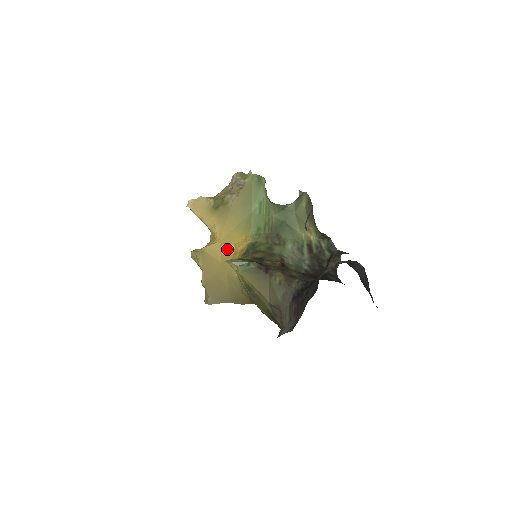
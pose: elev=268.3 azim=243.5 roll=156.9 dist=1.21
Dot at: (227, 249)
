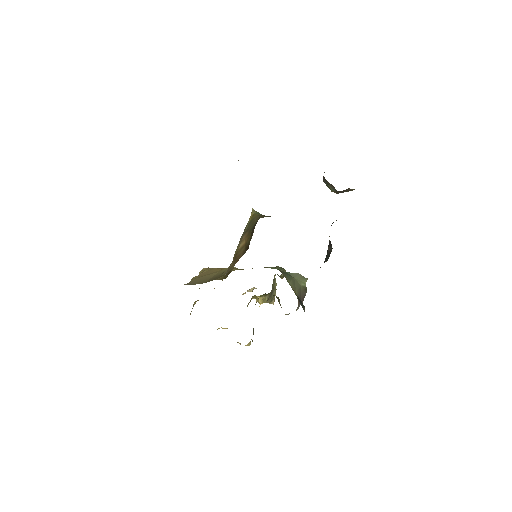
Dot at: occluded
